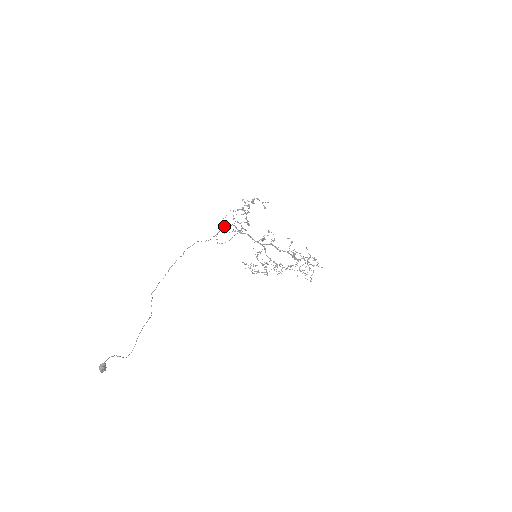
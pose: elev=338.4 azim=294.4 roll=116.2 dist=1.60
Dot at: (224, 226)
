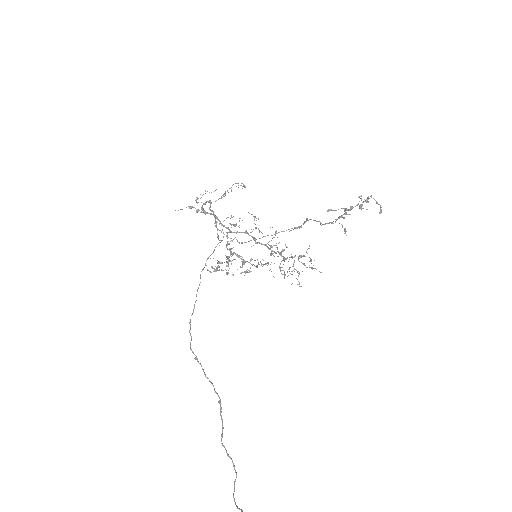
Dot at: (196, 202)
